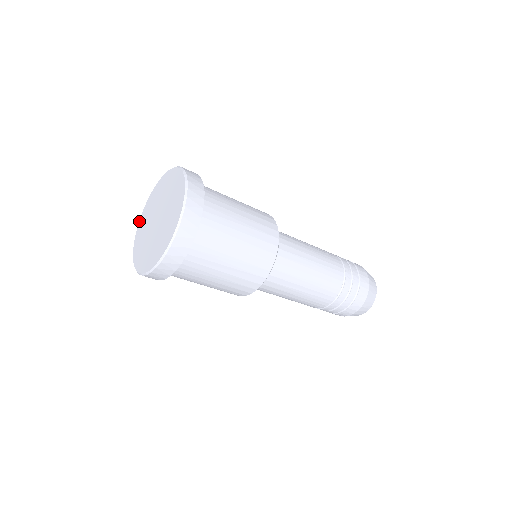
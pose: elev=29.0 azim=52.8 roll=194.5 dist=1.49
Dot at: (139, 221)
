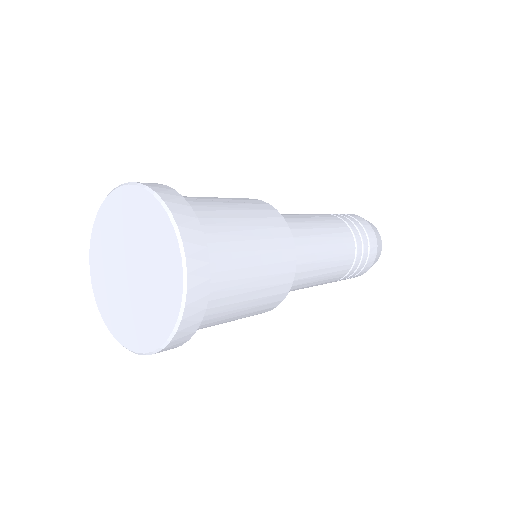
Dot at: occluded
